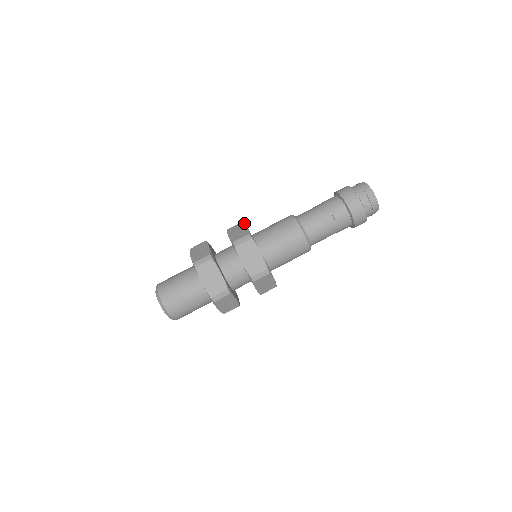
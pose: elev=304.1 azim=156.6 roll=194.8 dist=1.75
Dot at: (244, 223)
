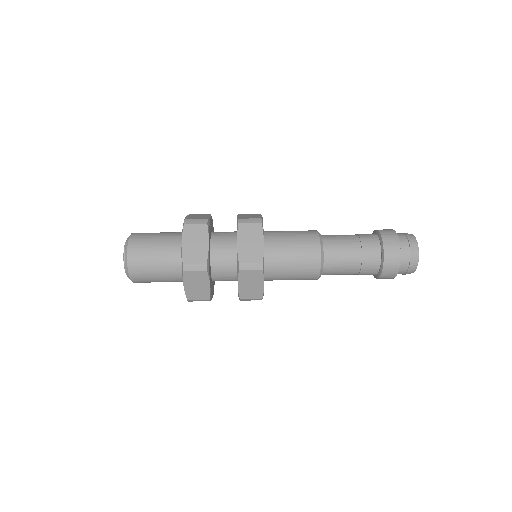
Dot at: occluded
